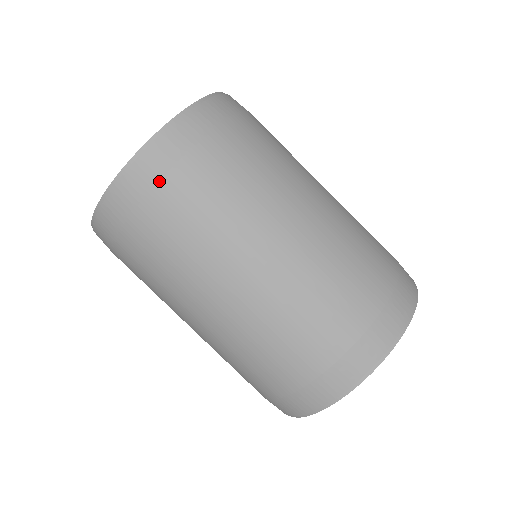
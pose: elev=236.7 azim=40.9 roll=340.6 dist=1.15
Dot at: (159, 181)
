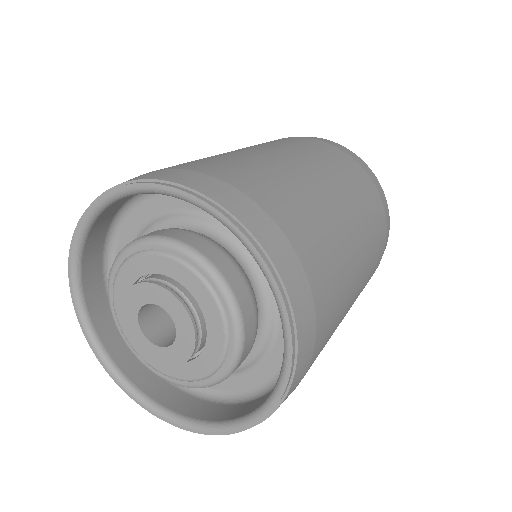
Dot at: occluded
